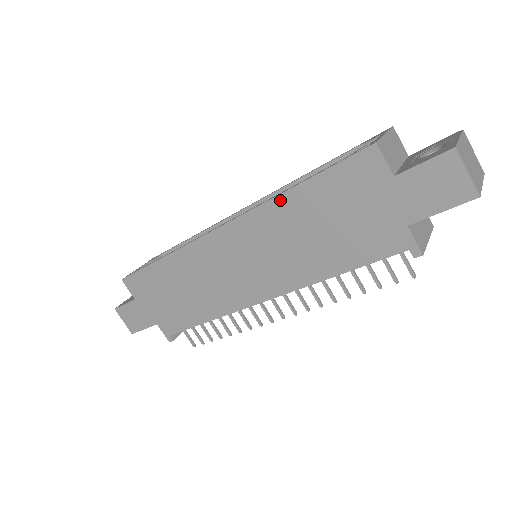
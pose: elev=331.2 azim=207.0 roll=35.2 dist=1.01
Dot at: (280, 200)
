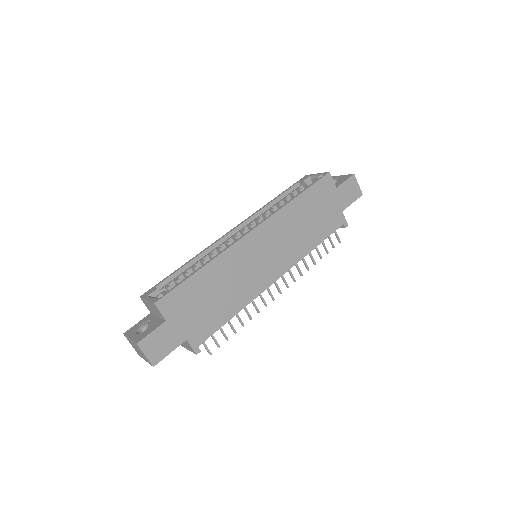
Dot at: (289, 205)
